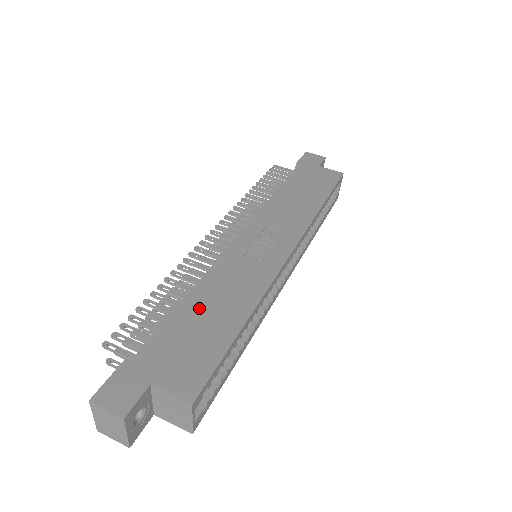
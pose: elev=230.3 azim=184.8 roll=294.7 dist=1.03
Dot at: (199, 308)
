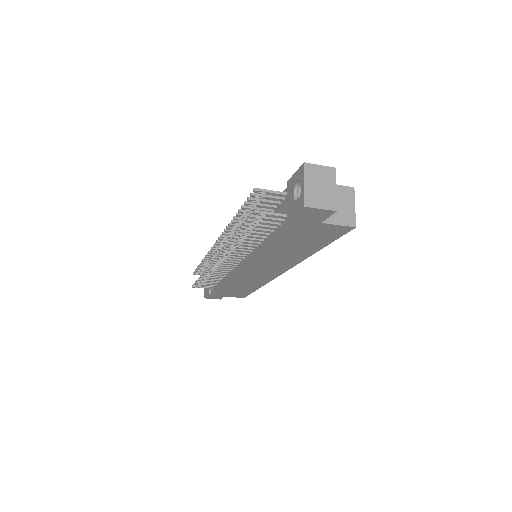
Dot at: occluded
